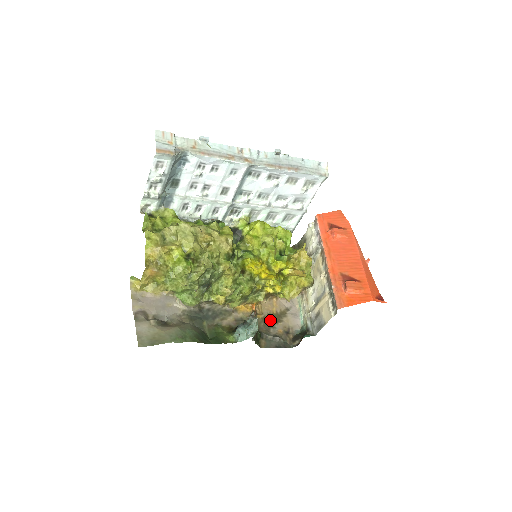
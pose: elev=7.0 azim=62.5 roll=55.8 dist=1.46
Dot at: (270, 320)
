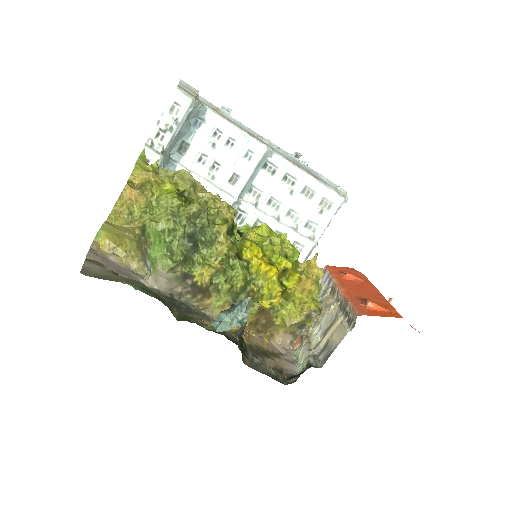
Dot at: (259, 351)
